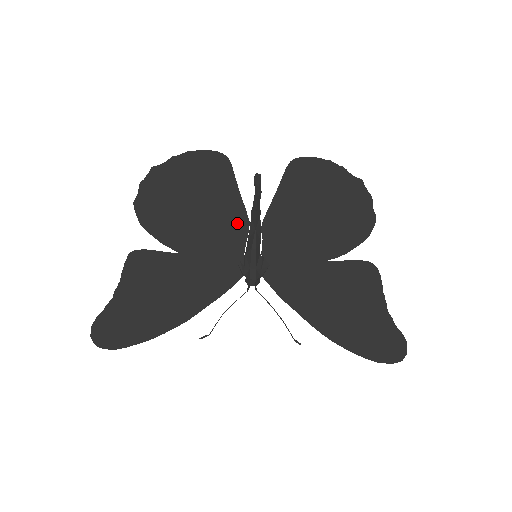
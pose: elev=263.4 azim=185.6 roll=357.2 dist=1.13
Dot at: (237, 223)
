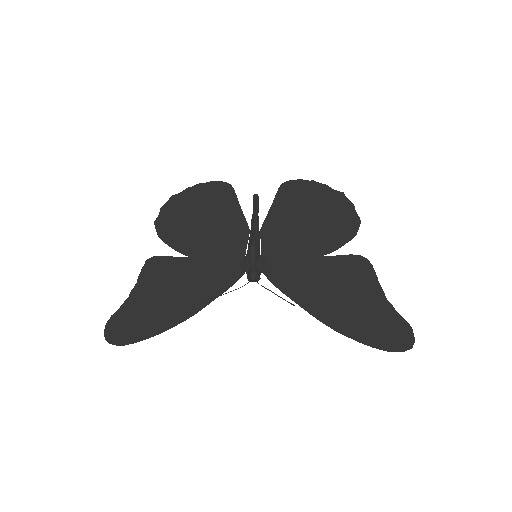
Dot at: (239, 231)
